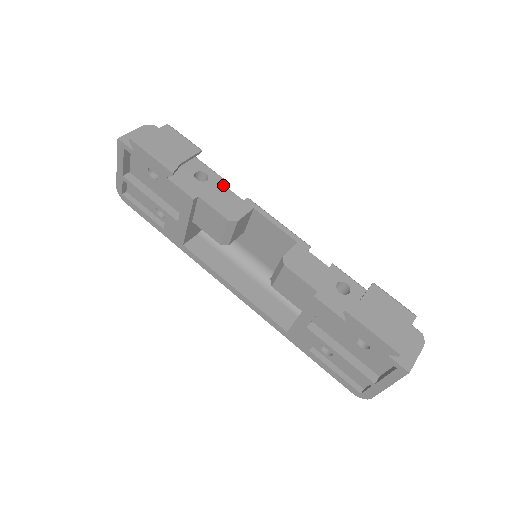
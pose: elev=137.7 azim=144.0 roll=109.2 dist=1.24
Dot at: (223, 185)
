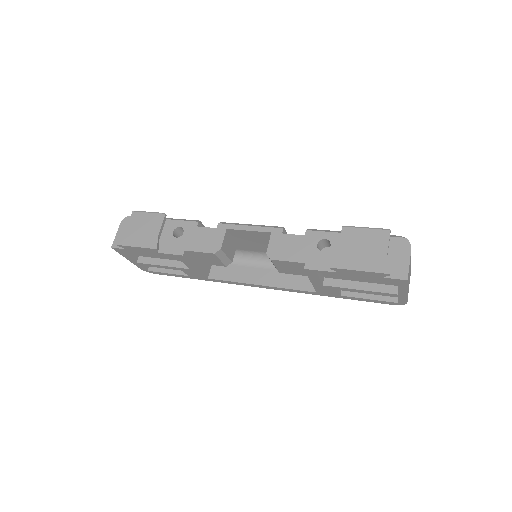
Dot at: (196, 227)
